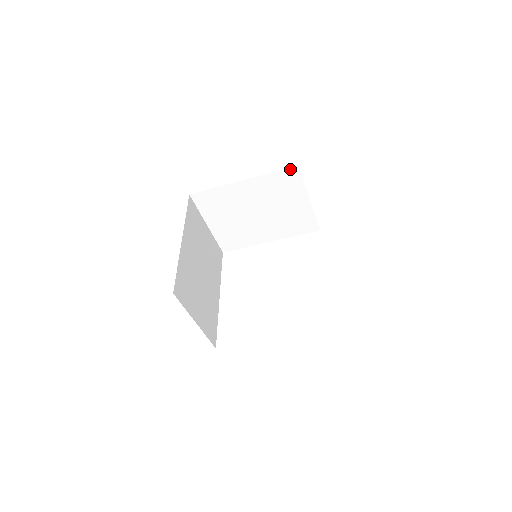
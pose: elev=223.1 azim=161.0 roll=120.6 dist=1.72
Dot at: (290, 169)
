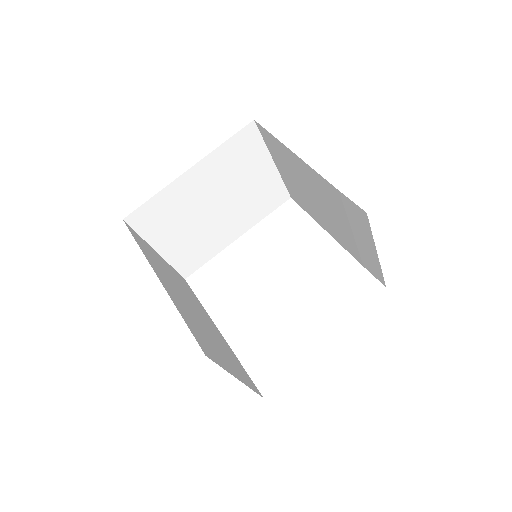
Dot at: (244, 129)
